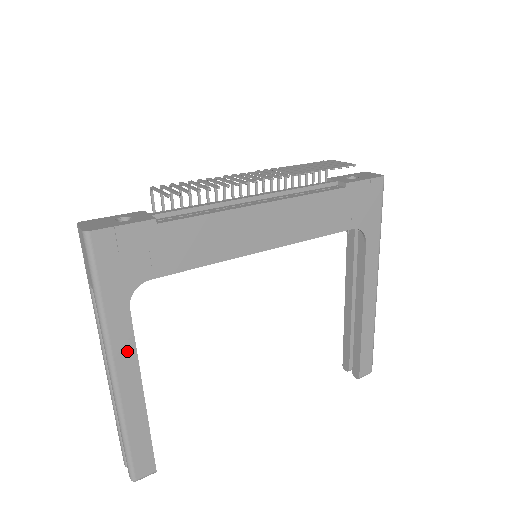
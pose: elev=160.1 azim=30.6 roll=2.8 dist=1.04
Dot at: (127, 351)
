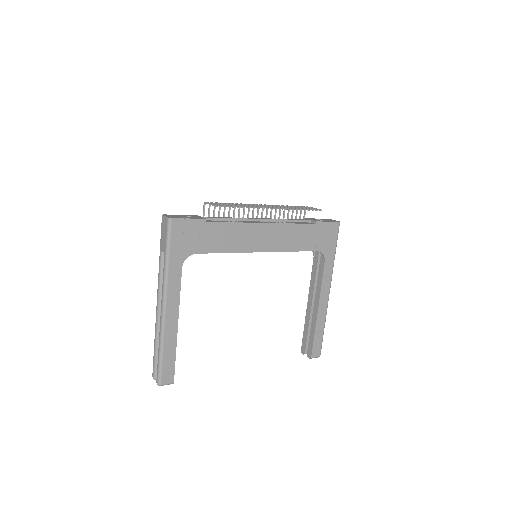
Dot at: (175, 294)
